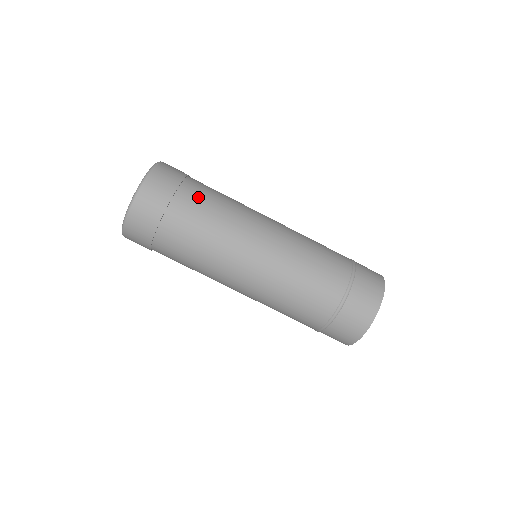
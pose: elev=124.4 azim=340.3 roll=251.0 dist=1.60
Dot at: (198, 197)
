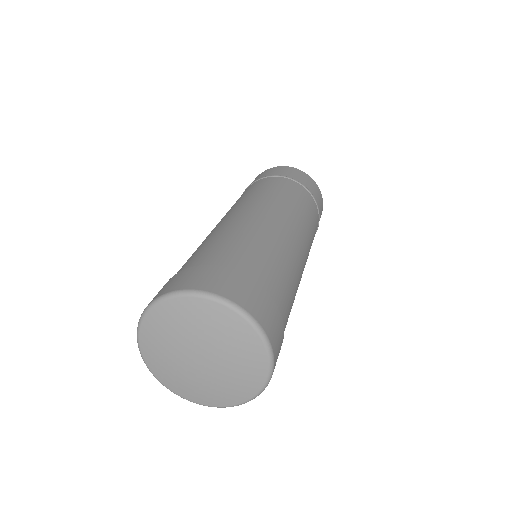
Dot at: (284, 294)
